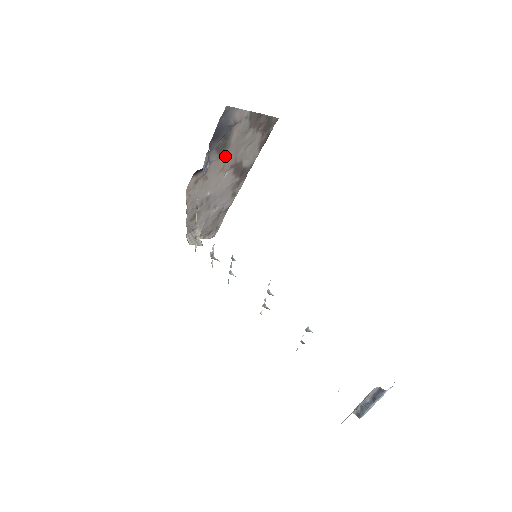
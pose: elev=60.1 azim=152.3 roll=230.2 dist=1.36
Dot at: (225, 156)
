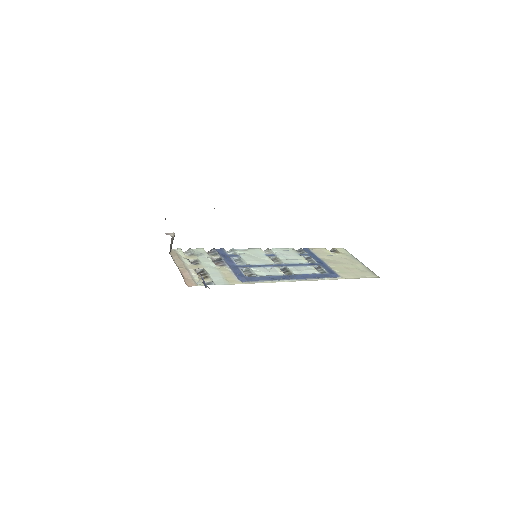
Dot at: occluded
